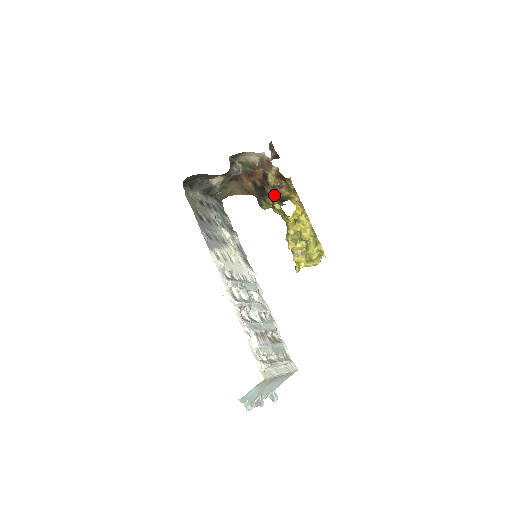
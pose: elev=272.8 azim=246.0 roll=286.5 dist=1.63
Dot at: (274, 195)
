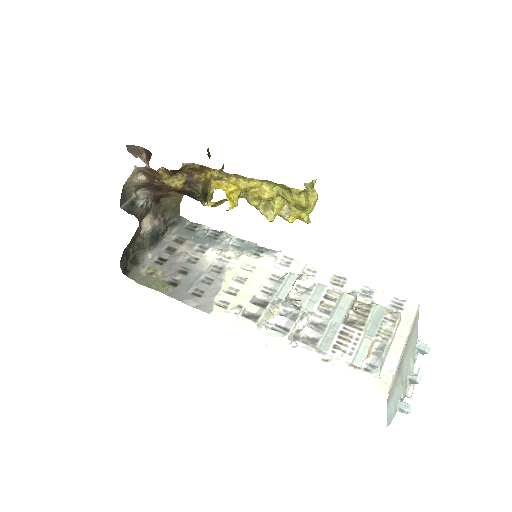
Dot at: (196, 190)
